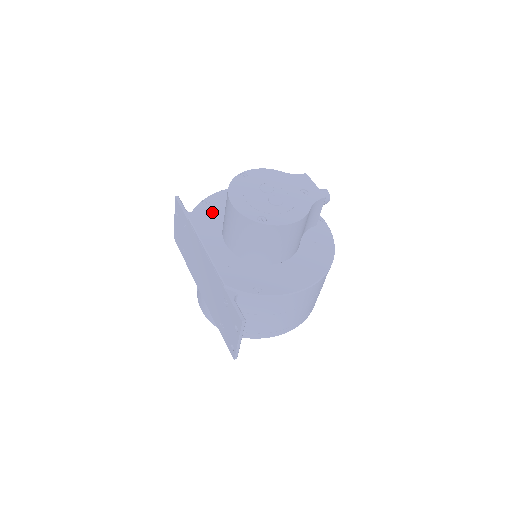
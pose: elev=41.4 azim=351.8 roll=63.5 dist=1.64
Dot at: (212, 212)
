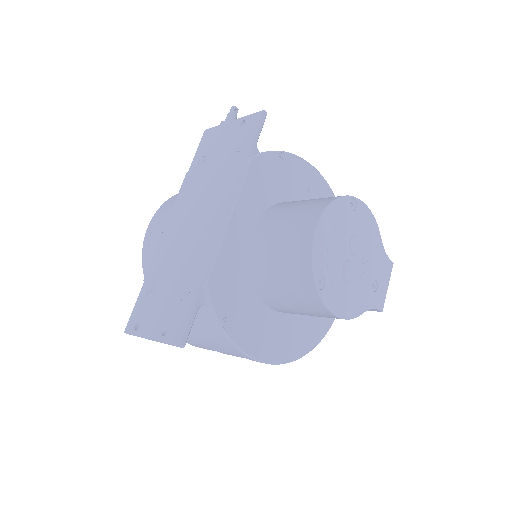
Dot at: (276, 177)
